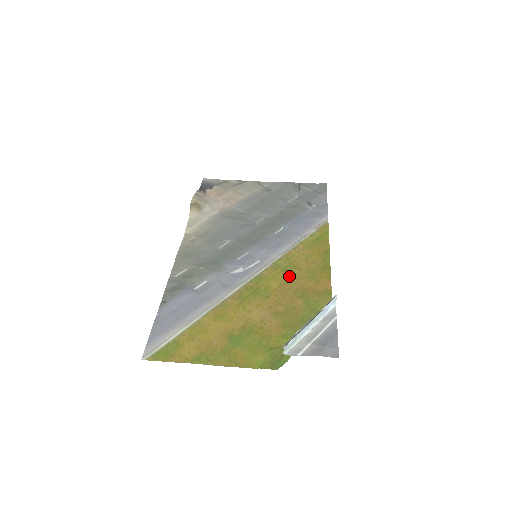
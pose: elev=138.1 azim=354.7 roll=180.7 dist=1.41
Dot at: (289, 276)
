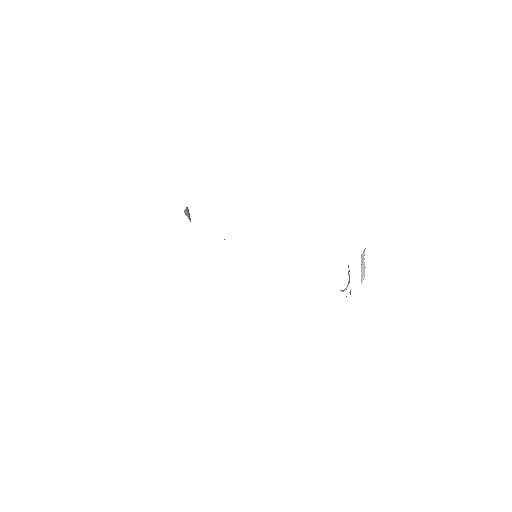
Dot at: occluded
